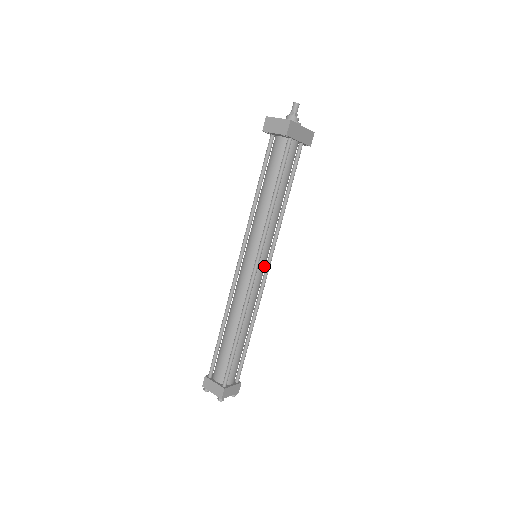
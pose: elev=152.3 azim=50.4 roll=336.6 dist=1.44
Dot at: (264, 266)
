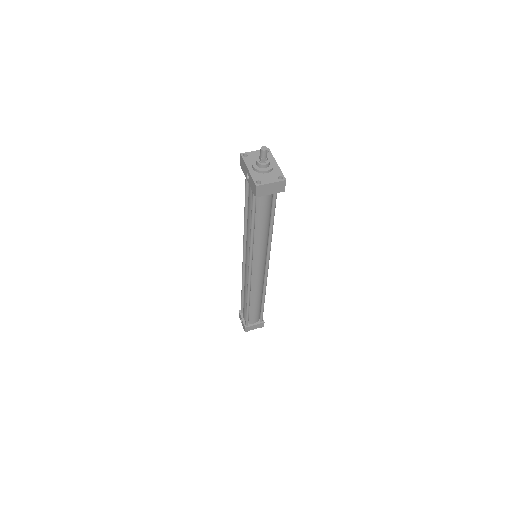
Dot at: occluded
